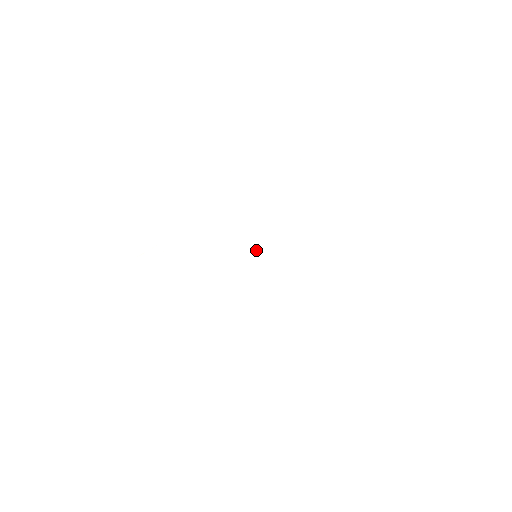
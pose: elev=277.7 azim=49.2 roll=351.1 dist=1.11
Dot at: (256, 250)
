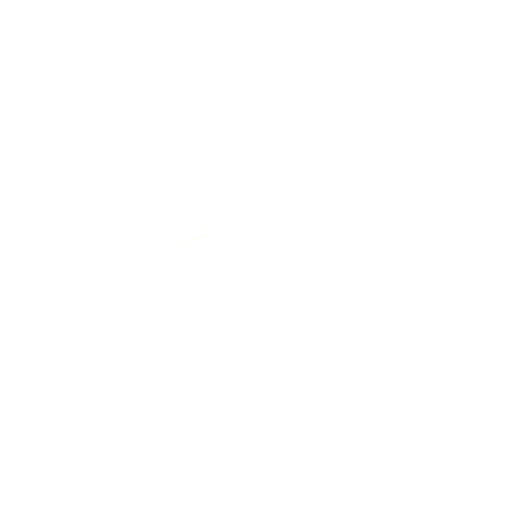
Dot at: (257, 252)
